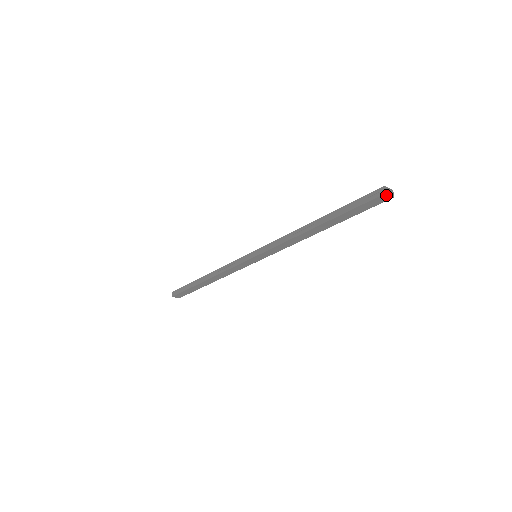
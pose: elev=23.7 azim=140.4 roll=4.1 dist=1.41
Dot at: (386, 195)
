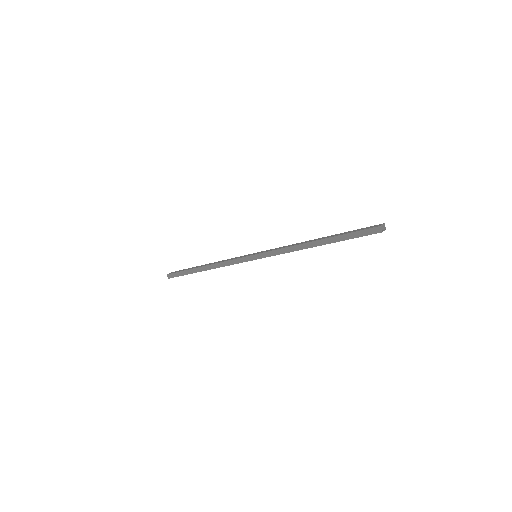
Dot at: (381, 232)
